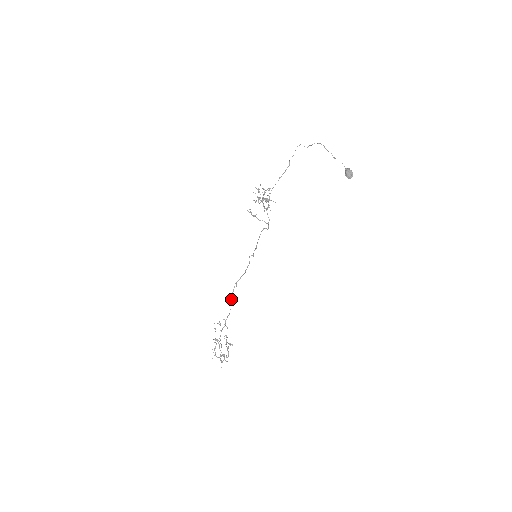
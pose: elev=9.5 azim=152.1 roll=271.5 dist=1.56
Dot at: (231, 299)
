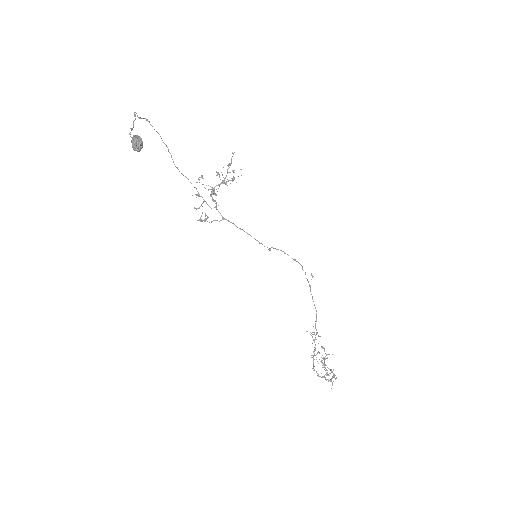
Dot at: (312, 297)
